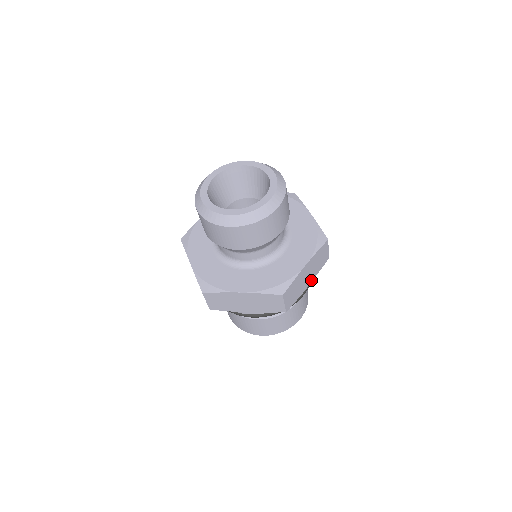
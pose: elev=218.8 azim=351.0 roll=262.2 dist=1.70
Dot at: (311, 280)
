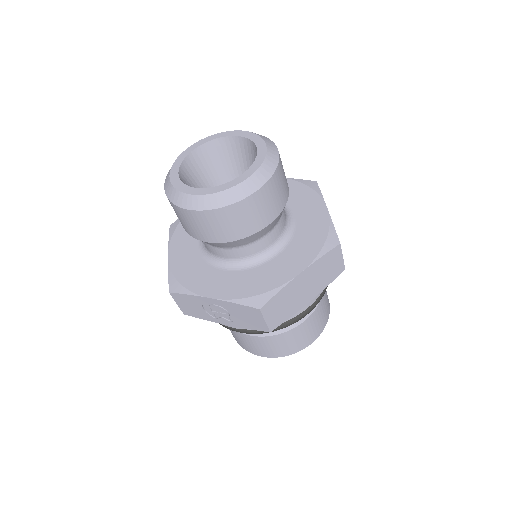
Dot at: occluded
